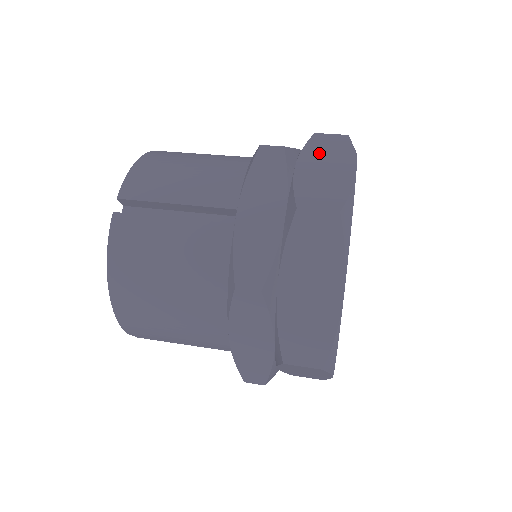
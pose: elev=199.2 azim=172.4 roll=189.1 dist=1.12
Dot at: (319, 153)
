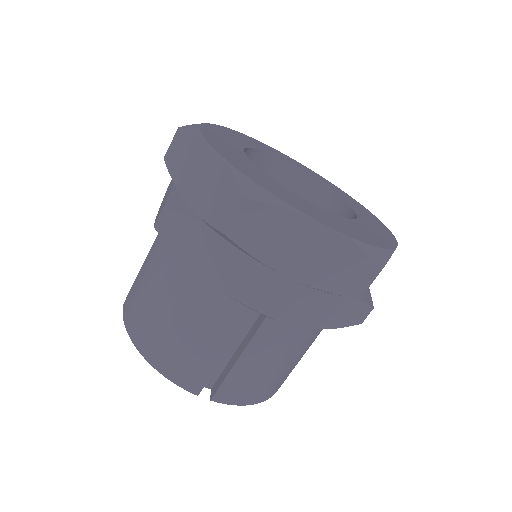
Dot at: occluded
